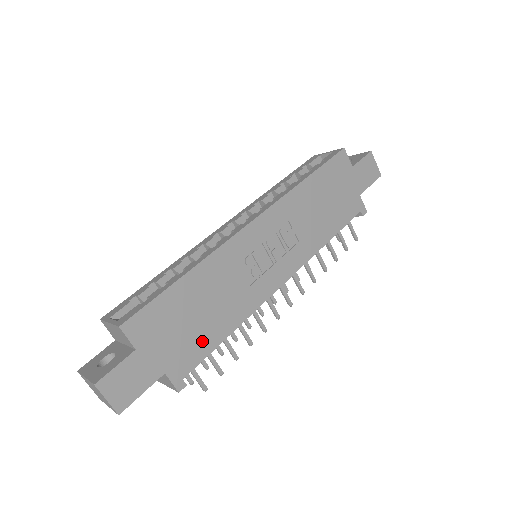
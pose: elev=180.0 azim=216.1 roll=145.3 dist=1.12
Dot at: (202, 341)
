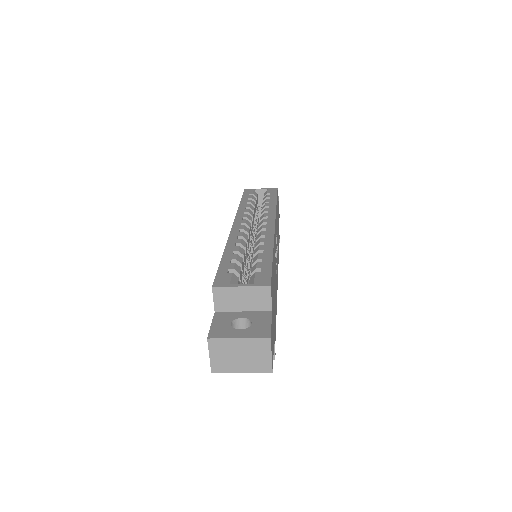
Dot at: (275, 315)
